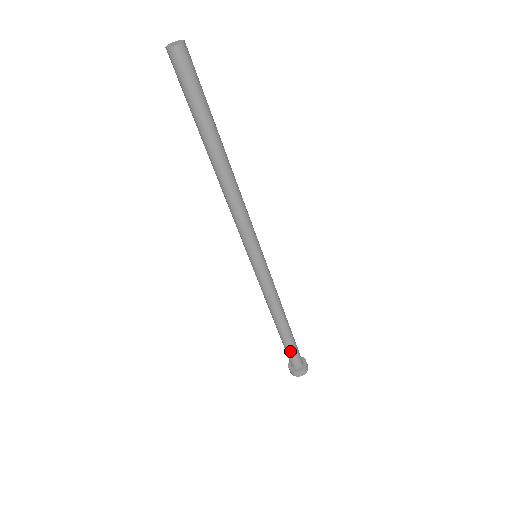
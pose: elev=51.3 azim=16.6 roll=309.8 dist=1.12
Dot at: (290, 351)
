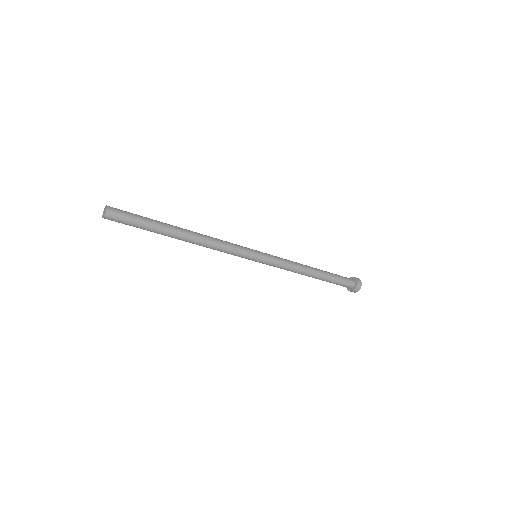
Dot at: (335, 283)
